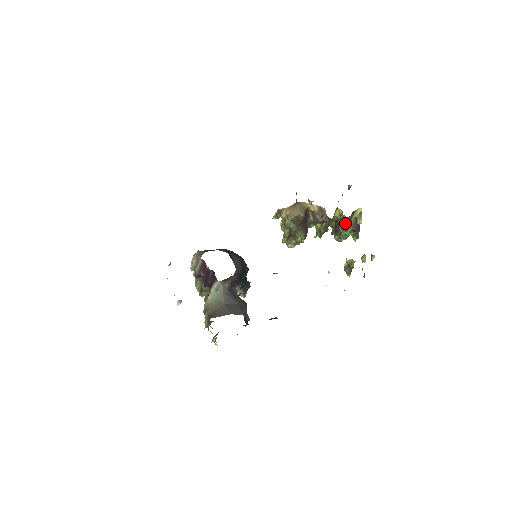
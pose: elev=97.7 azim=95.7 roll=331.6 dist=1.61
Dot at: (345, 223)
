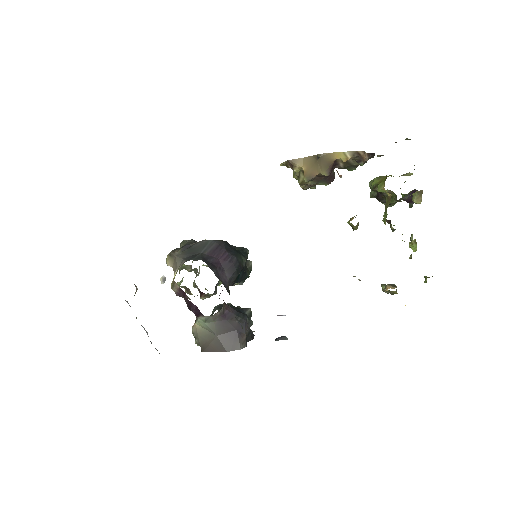
Dot at: (393, 199)
